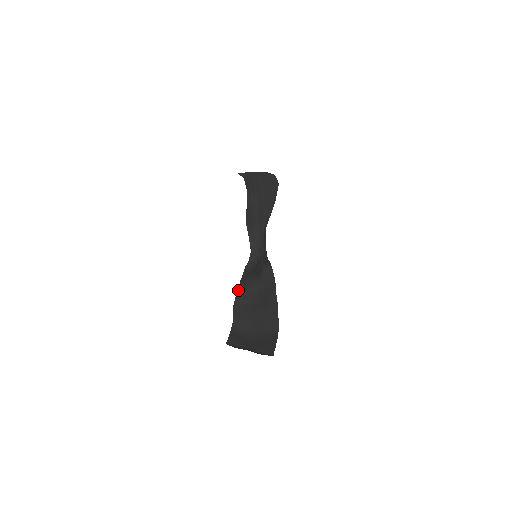
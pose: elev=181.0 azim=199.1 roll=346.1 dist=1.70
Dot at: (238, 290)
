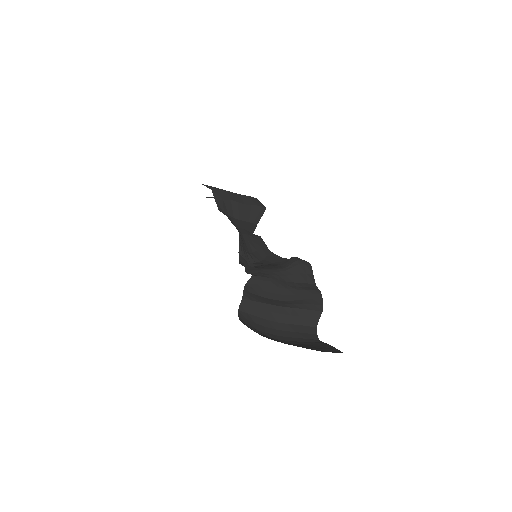
Dot at: (253, 275)
